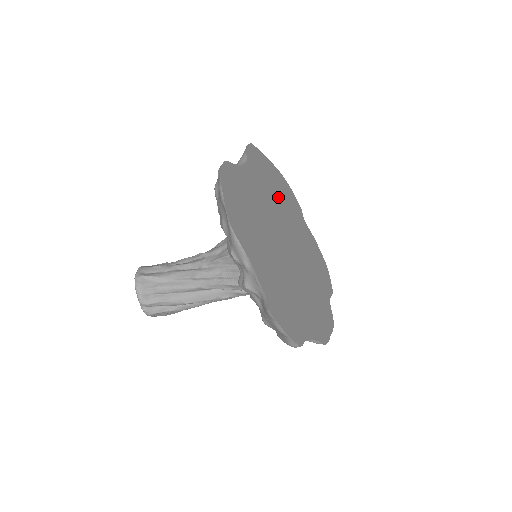
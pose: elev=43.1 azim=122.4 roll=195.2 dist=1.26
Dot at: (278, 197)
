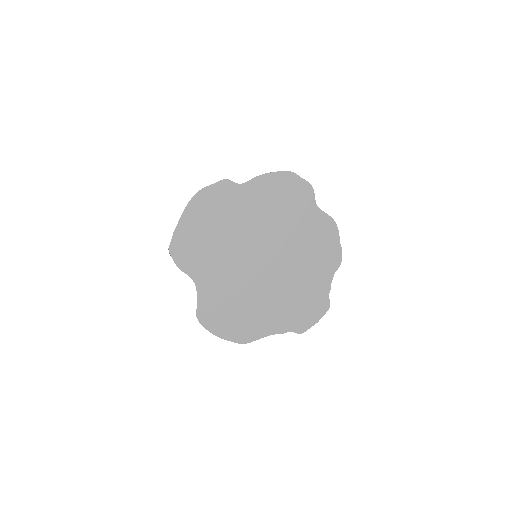
Dot at: (218, 235)
